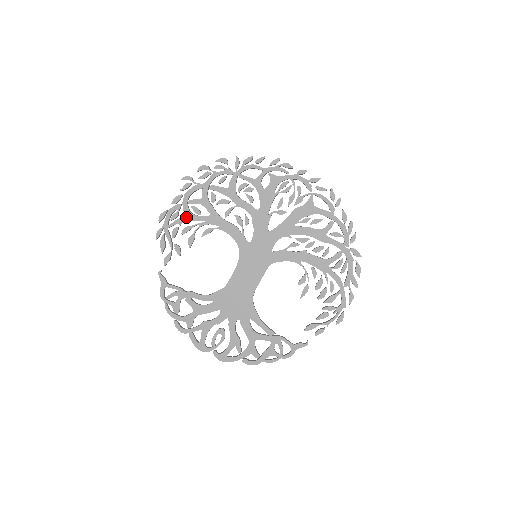
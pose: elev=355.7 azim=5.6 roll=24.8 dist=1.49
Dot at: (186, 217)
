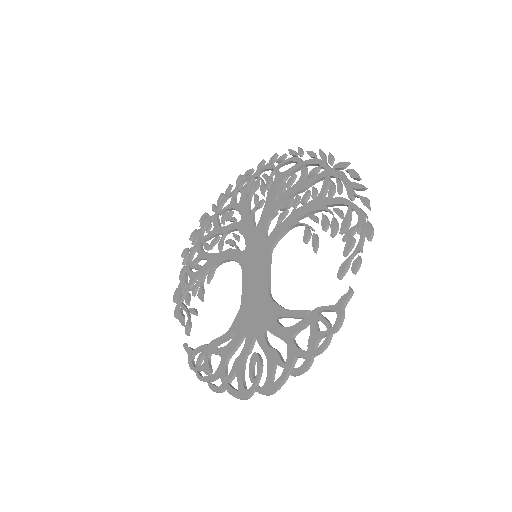
Dot at: (191, 279)
